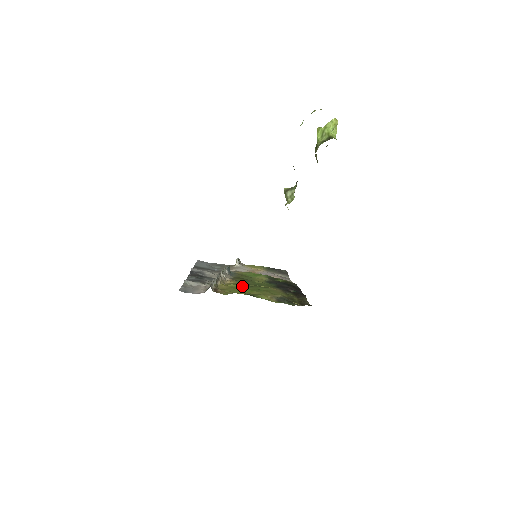
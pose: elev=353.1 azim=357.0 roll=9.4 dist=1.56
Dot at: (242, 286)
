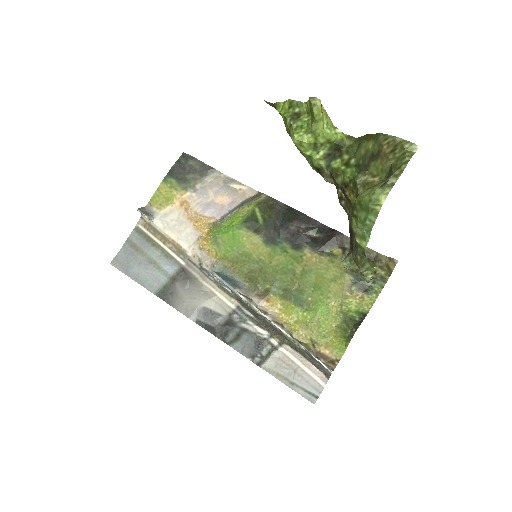
Dot at: (300, 304)
